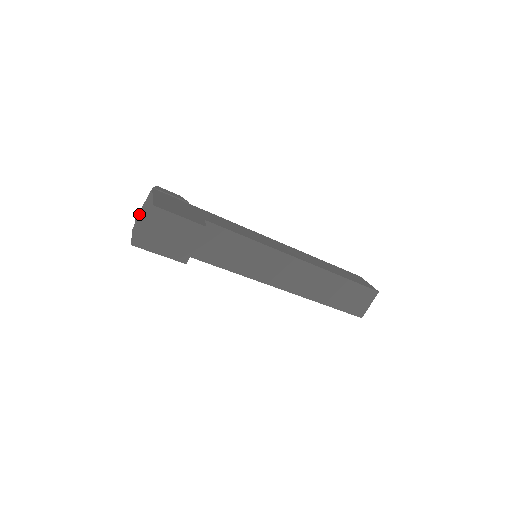
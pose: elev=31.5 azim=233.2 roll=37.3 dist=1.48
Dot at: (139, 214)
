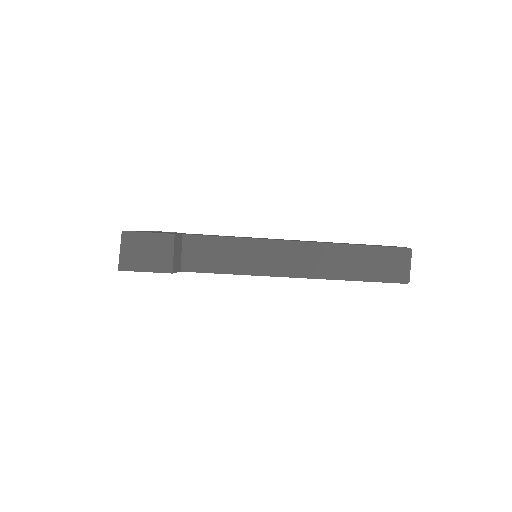
Dot at: occluded
